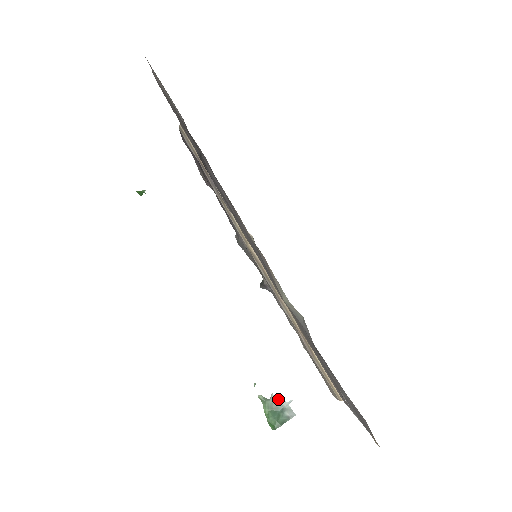
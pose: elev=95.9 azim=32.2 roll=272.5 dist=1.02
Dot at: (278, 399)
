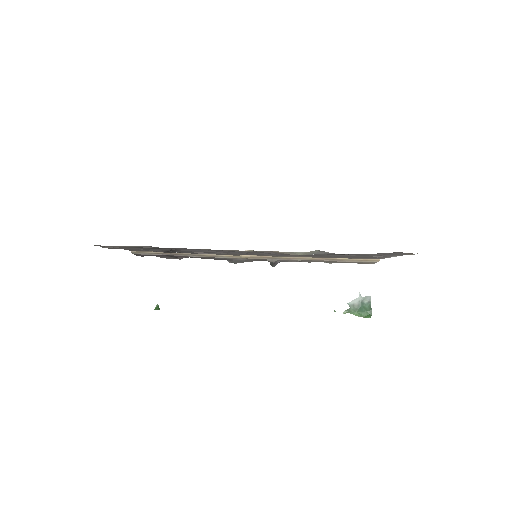
Dot at: (353, 301)
